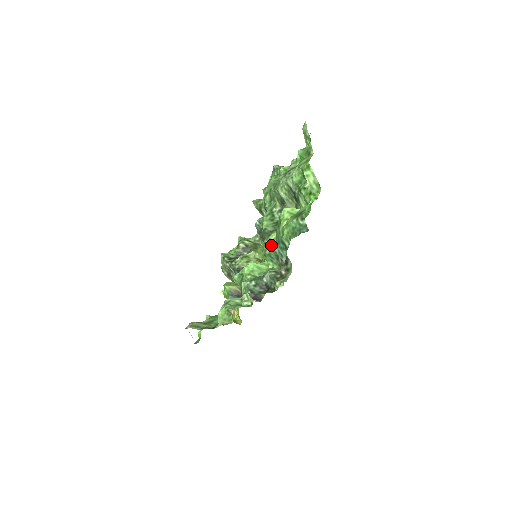
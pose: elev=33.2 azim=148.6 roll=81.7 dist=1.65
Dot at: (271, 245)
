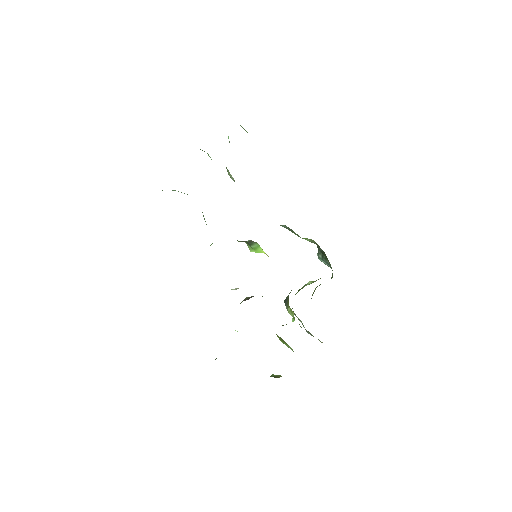
Dot at: occluded
